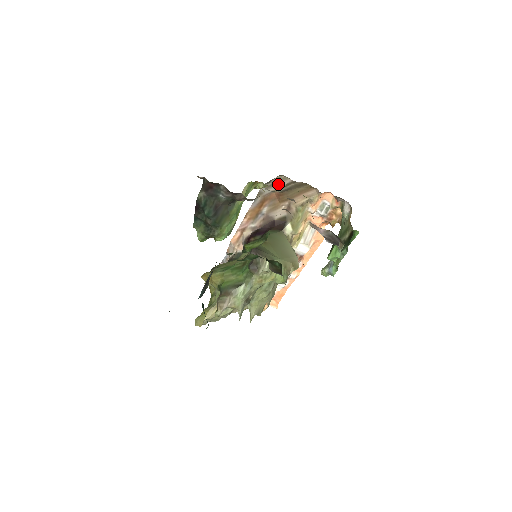
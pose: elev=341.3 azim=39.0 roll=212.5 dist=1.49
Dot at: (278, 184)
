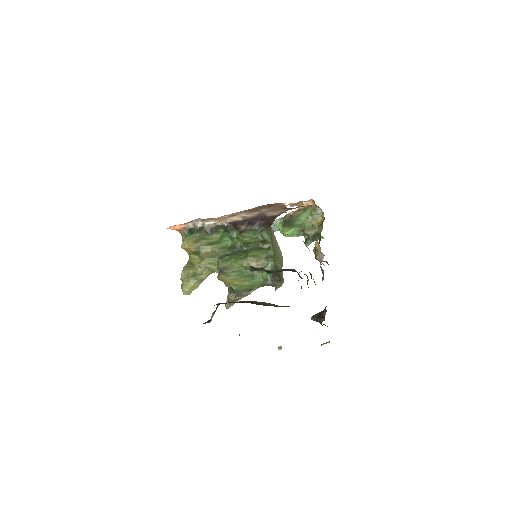
Dot at: occluded
